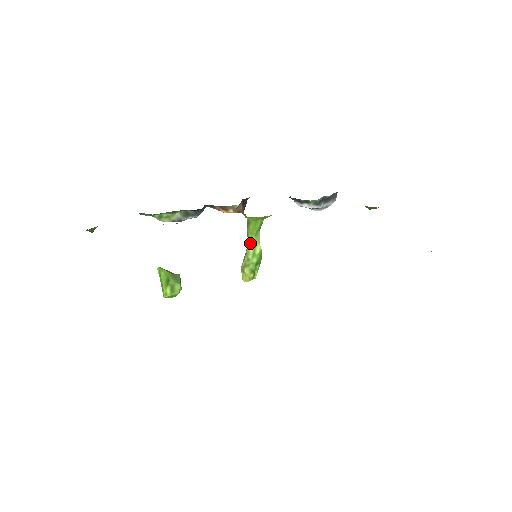
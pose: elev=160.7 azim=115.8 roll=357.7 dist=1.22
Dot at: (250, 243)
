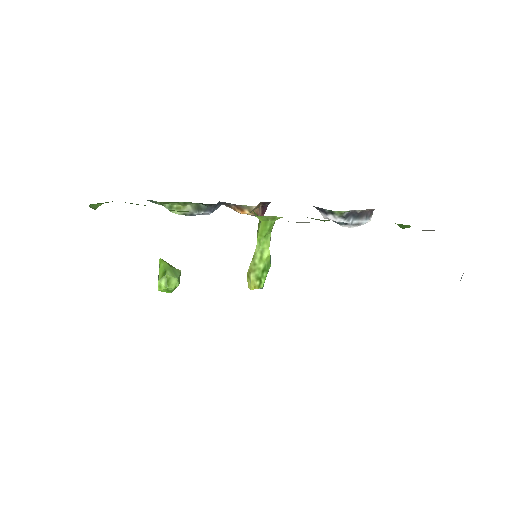
Dot at: (258, 246)
